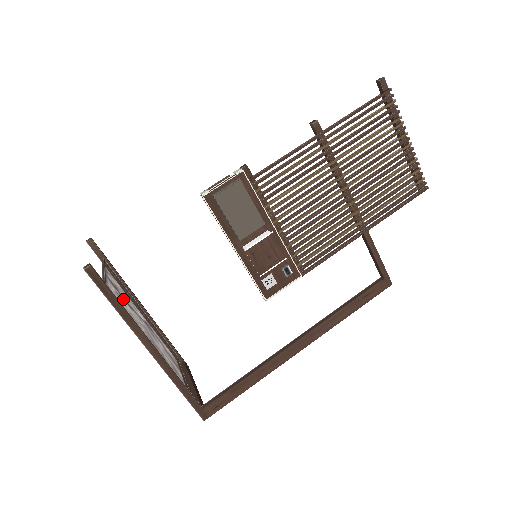
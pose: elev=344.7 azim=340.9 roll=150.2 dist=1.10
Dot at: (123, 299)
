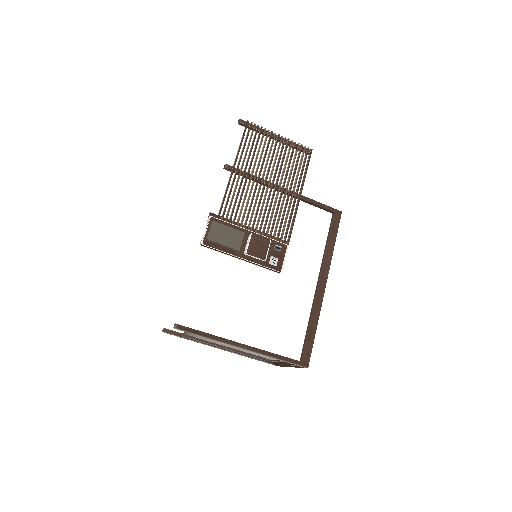
Dot at: (207, 339)
